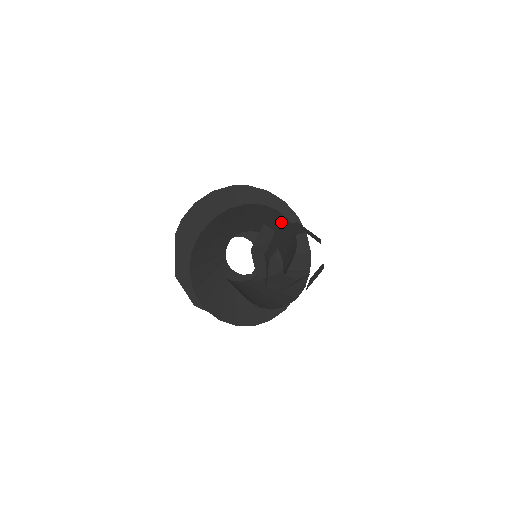
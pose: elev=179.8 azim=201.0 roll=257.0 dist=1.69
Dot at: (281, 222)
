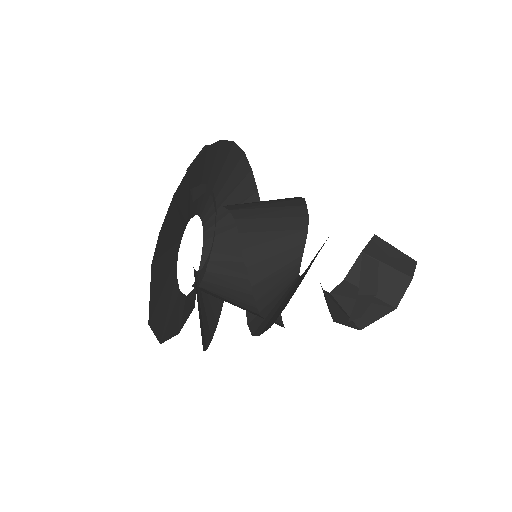
Dot at: (287, 205)
